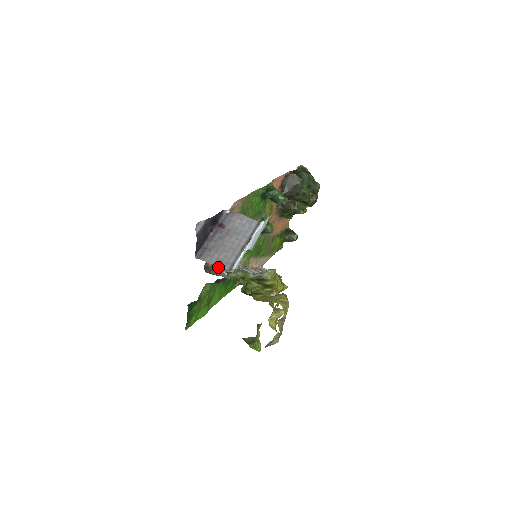
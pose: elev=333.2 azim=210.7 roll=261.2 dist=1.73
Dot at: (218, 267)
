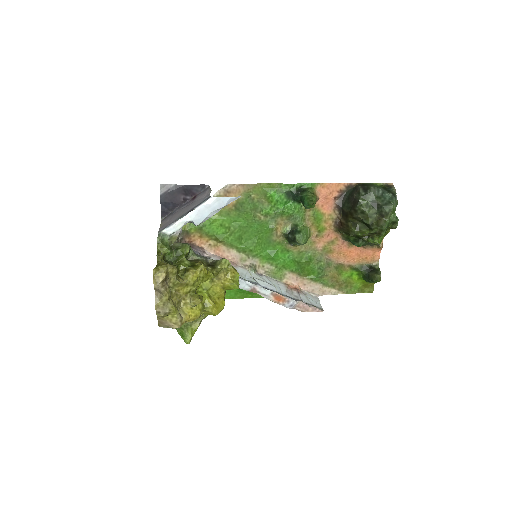
Dot at: (212, 251)
